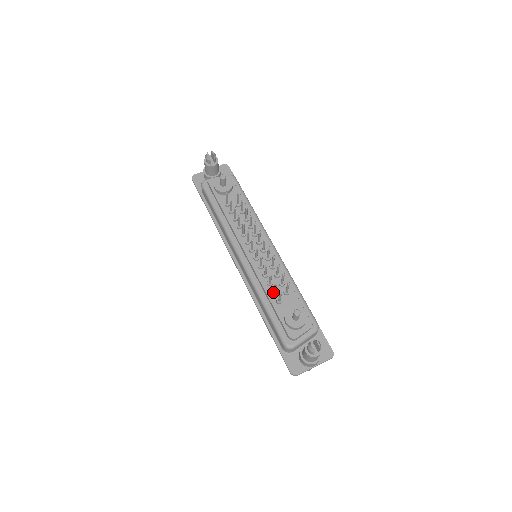
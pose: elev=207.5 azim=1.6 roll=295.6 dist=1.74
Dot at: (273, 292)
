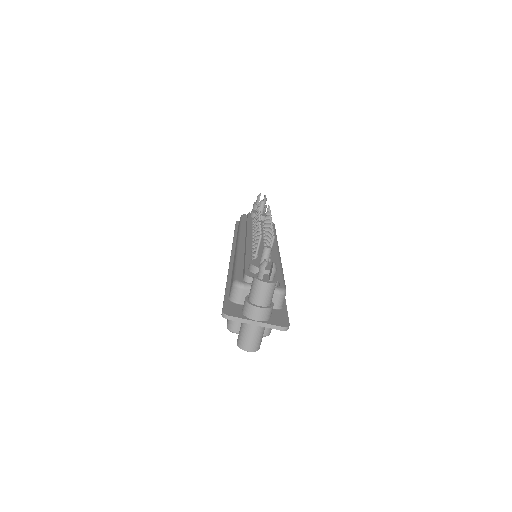
Dot at: (253, 253)
